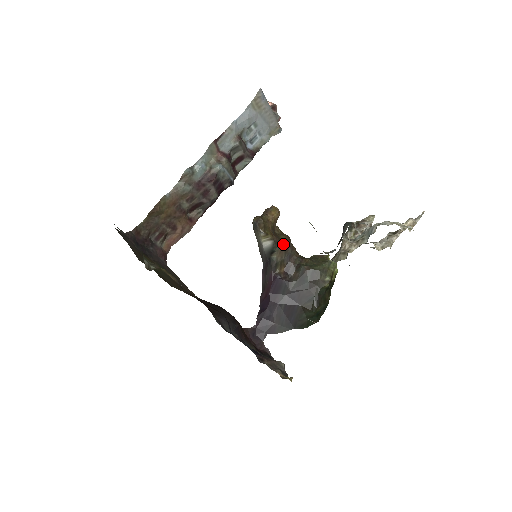
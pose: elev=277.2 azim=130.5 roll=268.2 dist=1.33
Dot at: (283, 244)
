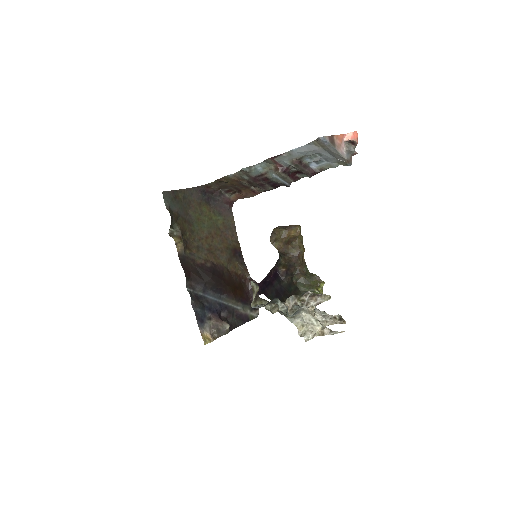
Dot at: (288, 256)
